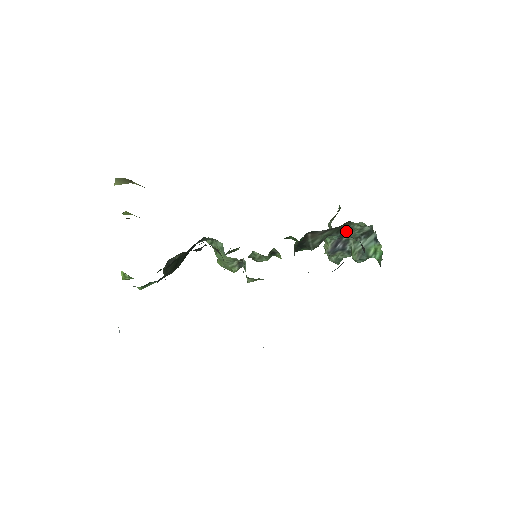
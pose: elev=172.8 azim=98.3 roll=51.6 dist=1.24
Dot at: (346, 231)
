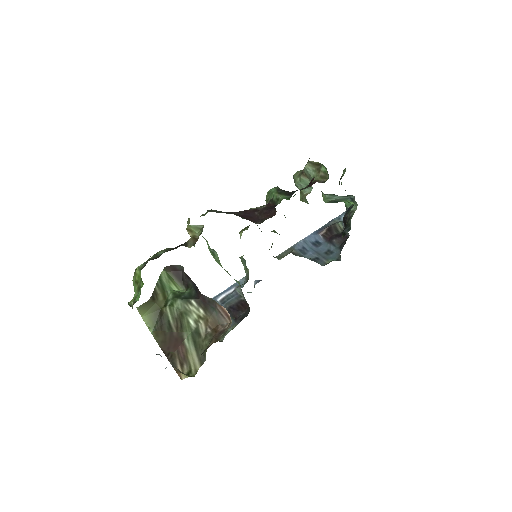
Dot at: occluded
